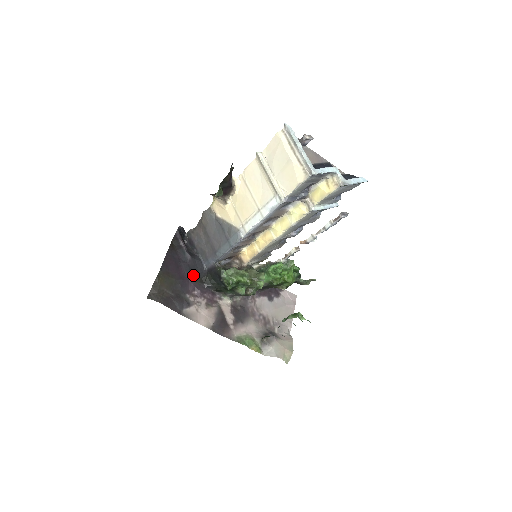
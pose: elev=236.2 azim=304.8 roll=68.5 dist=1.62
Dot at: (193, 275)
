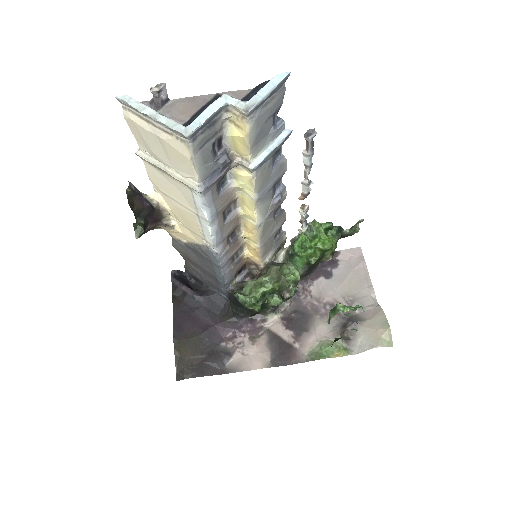
Dot at: (216, 316)
